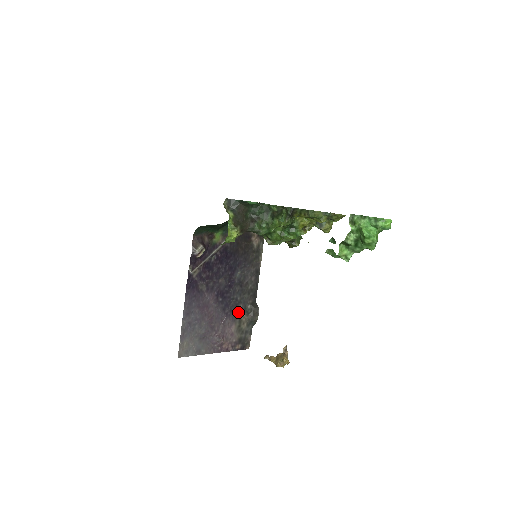
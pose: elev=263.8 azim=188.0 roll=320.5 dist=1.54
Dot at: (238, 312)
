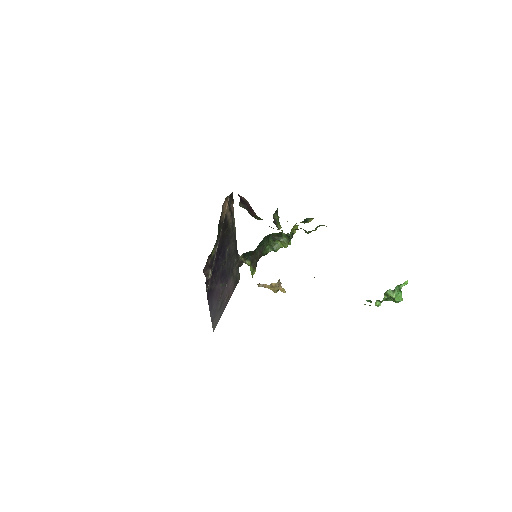
Dot at: (231, 271)
